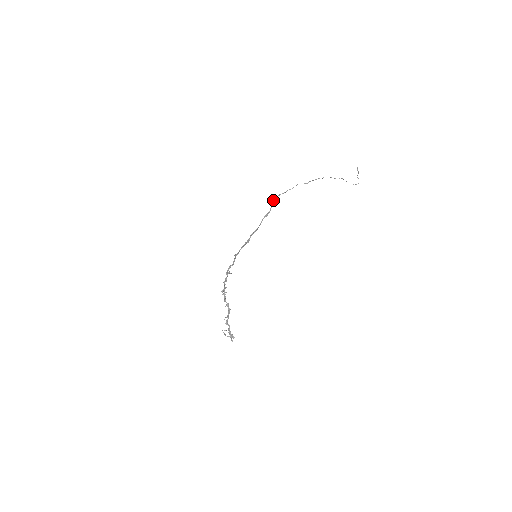
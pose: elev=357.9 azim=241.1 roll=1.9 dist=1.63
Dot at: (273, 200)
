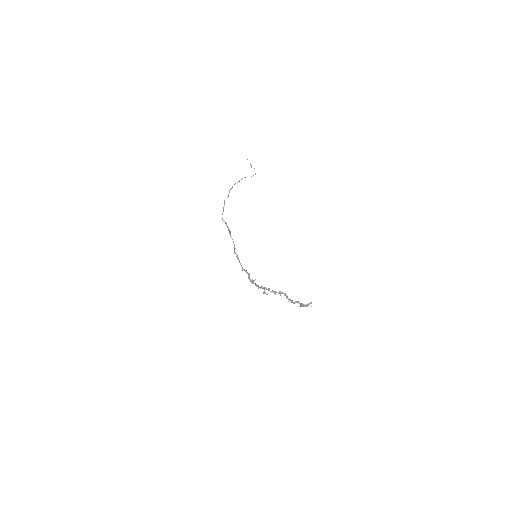
Dot at: occluded
